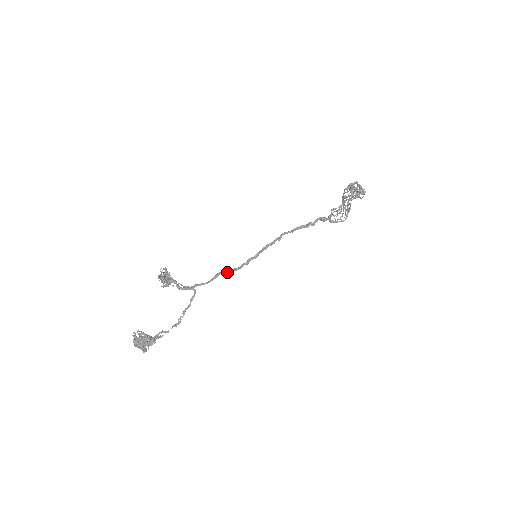
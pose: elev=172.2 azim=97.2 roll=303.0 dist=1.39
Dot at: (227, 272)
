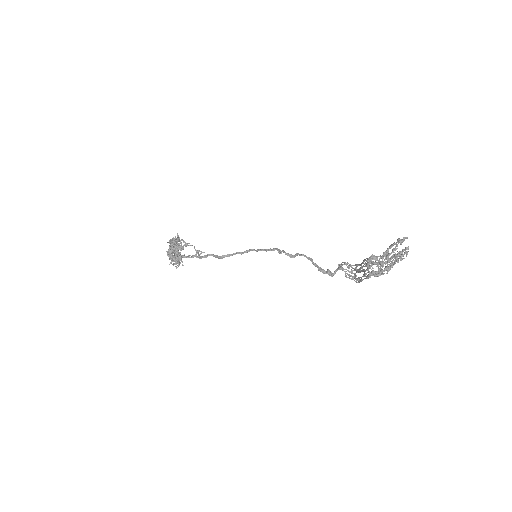
Dot at: (229, 256)
